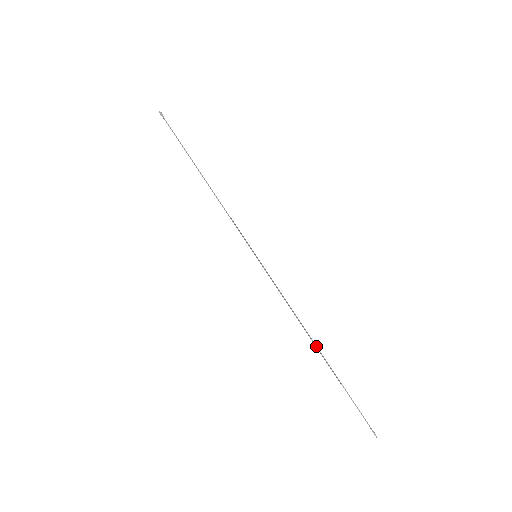
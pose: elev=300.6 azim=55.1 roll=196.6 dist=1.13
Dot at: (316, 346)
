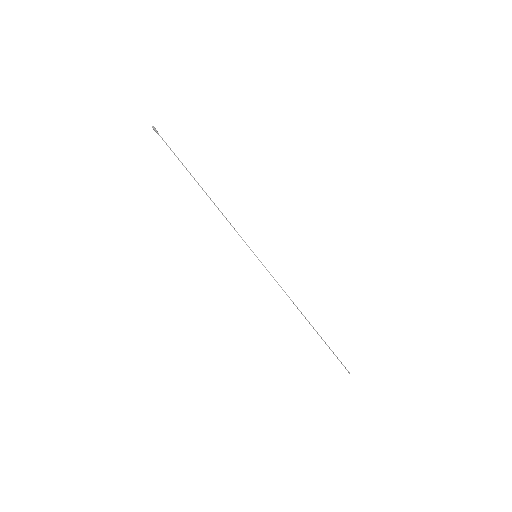
Dot at: (307, 320)
